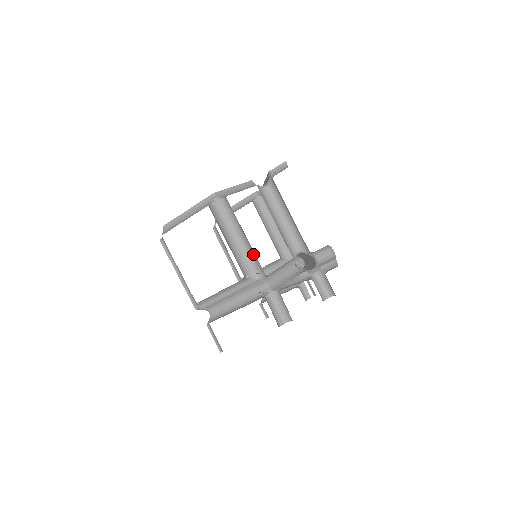
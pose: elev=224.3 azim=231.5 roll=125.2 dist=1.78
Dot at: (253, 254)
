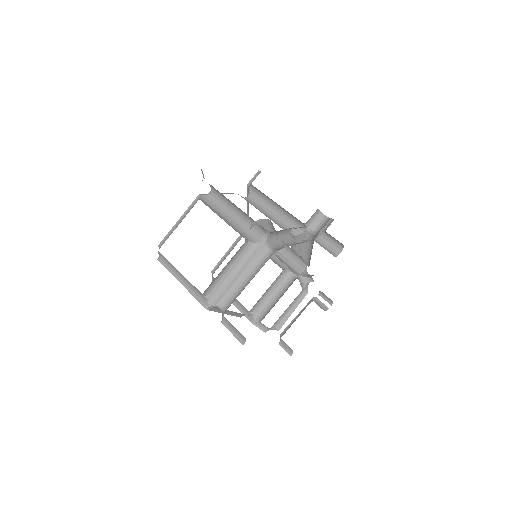
Dot at: (249, 222)
